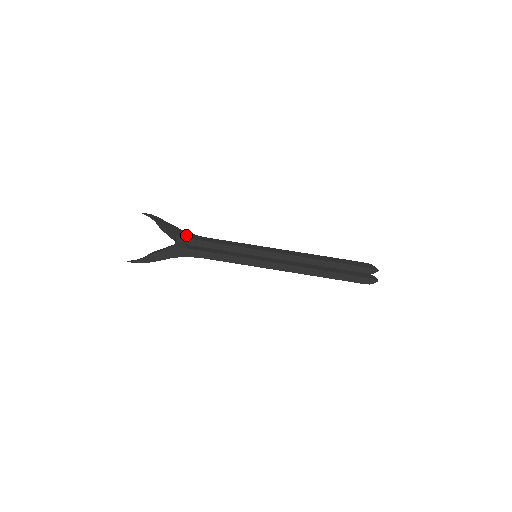
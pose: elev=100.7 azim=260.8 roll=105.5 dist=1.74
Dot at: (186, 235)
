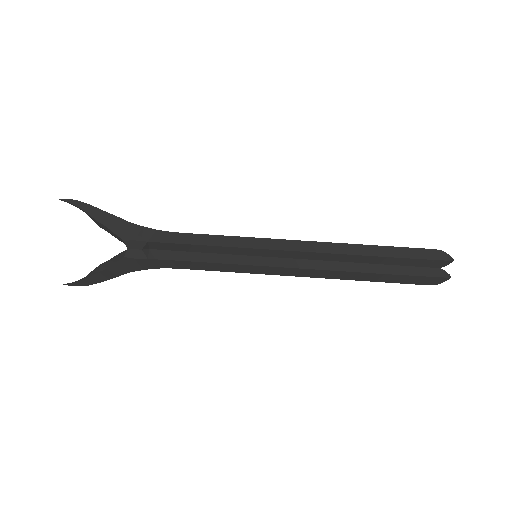
Dot at: (140, 235)
